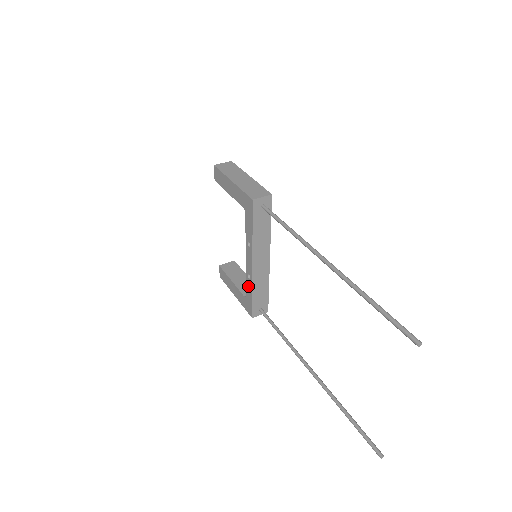
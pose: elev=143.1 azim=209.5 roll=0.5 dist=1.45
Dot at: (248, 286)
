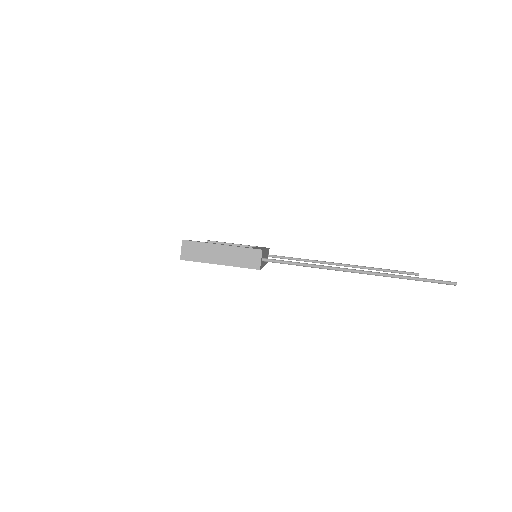
Dot at: occluded
